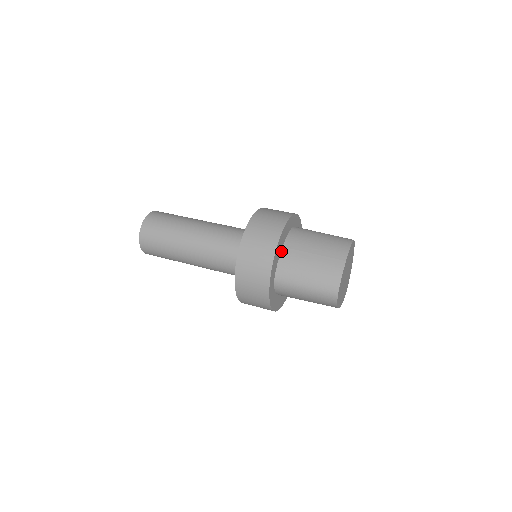
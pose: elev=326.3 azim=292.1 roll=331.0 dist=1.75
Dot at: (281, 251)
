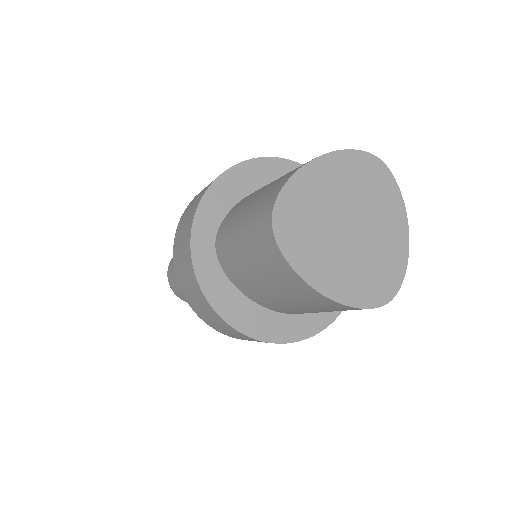
Dot at: (245, 197)
